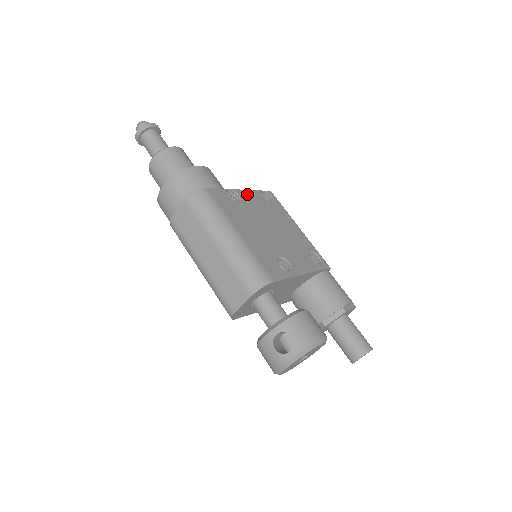
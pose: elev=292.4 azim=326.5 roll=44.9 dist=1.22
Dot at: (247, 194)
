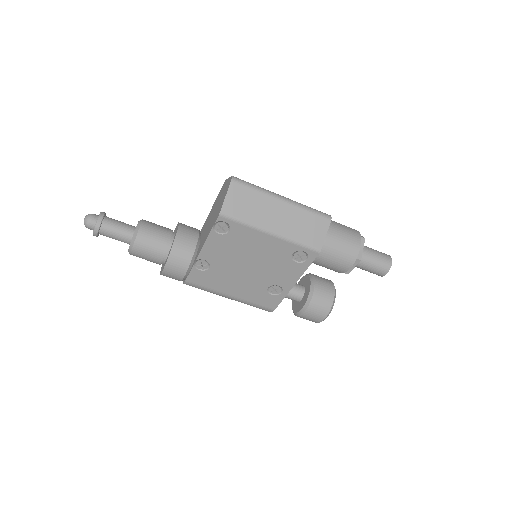
Dot at: (207, 250)
